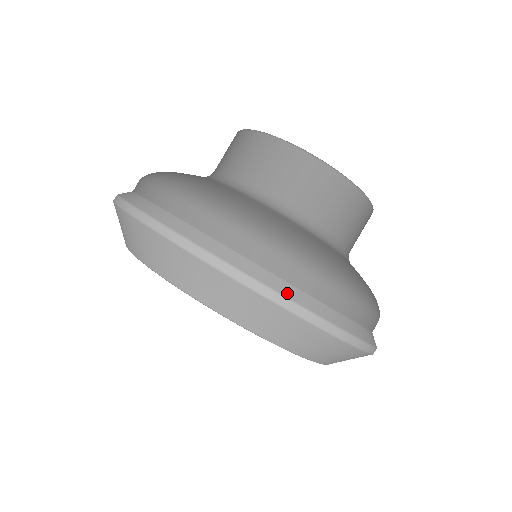
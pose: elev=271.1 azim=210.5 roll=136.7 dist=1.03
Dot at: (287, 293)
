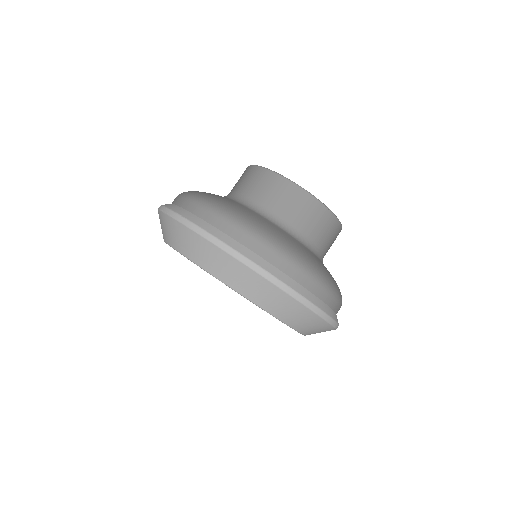
Dot at: (287, 282)
